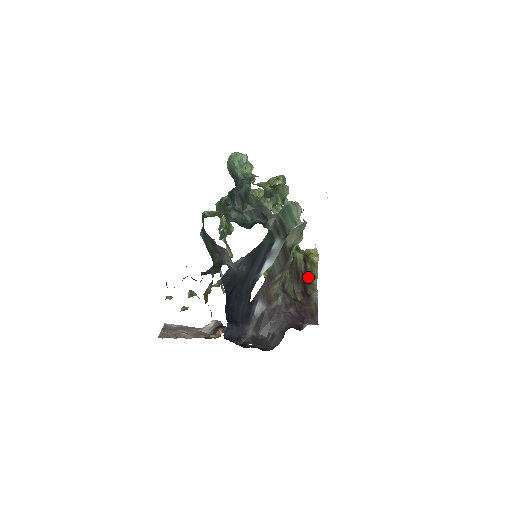
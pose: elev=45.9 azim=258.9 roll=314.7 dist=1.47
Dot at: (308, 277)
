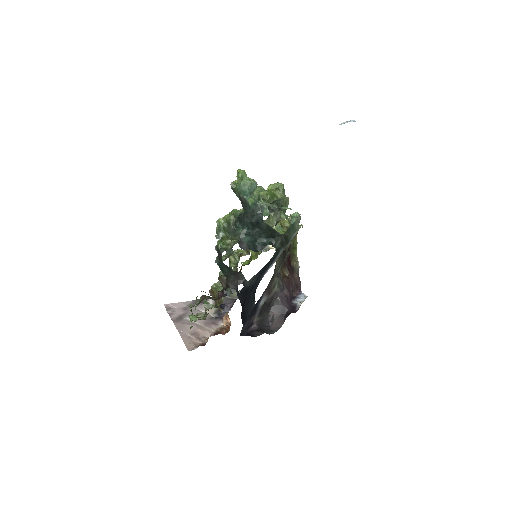
Dot at: (291, 251)
